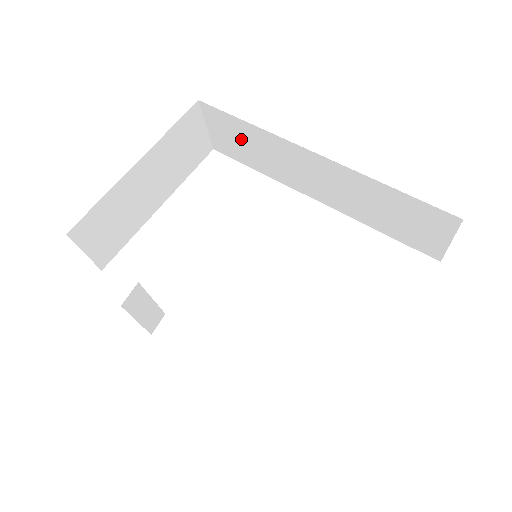
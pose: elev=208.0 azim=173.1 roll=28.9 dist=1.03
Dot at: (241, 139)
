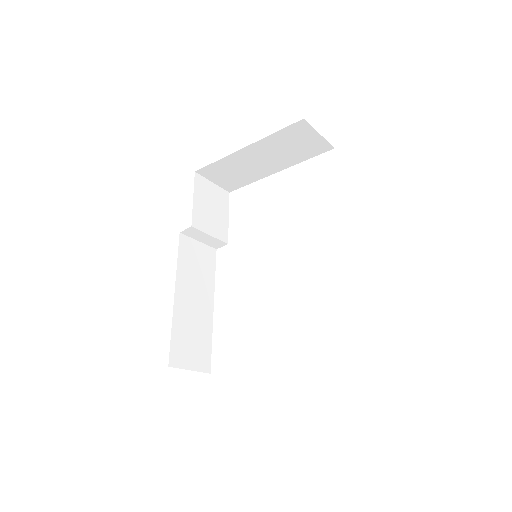
Dot at: occluded
